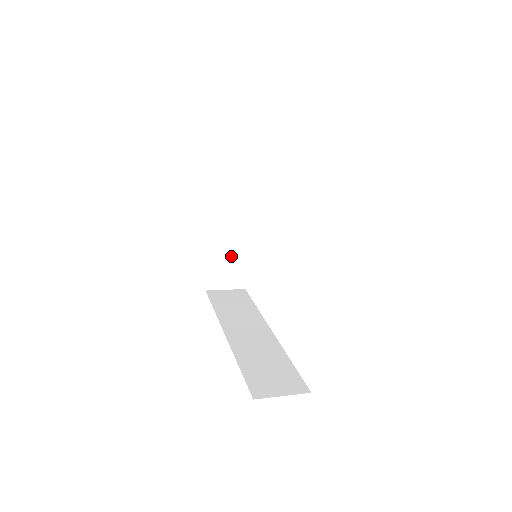
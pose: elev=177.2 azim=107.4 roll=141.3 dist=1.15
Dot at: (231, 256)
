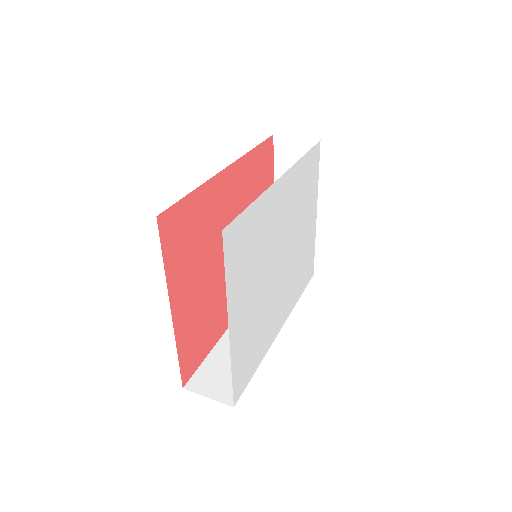
Dot at: occluded
